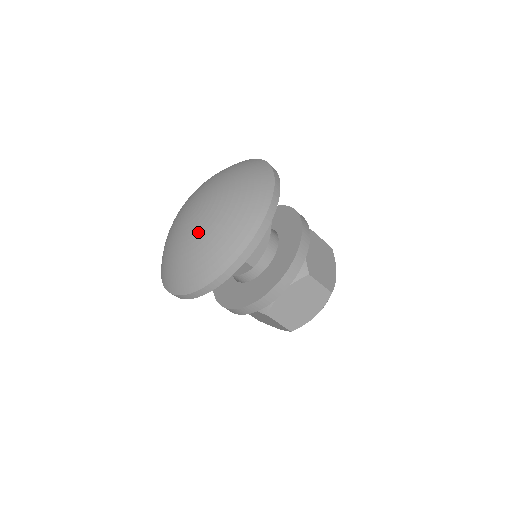
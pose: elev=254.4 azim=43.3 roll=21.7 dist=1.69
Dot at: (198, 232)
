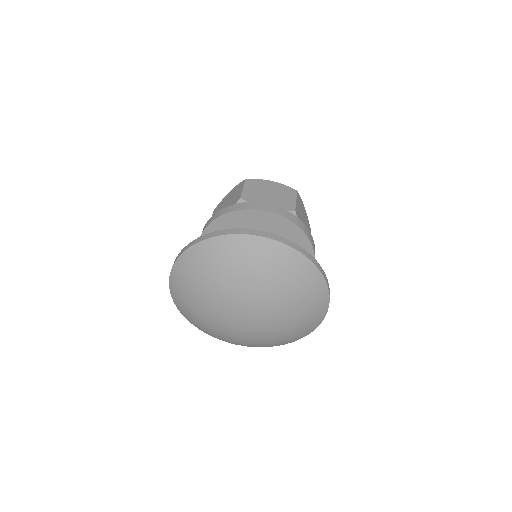
Dot at: (269, 336)
